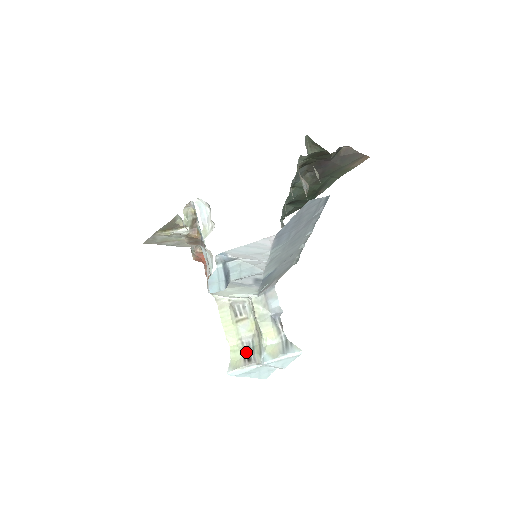
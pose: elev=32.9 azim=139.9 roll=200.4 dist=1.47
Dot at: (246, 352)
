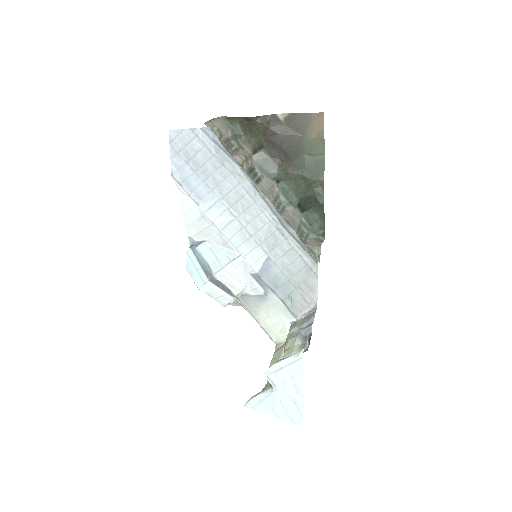
Dot at: occluded
